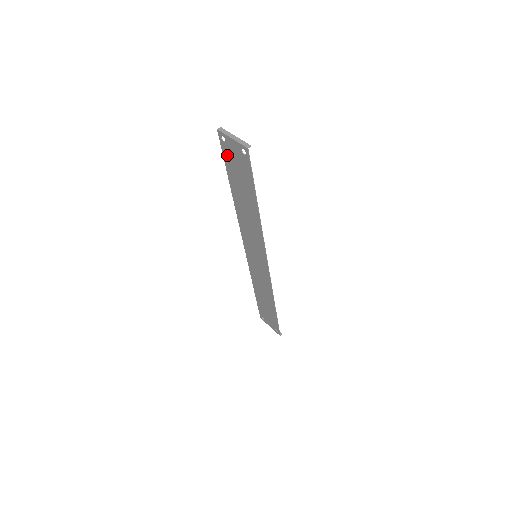
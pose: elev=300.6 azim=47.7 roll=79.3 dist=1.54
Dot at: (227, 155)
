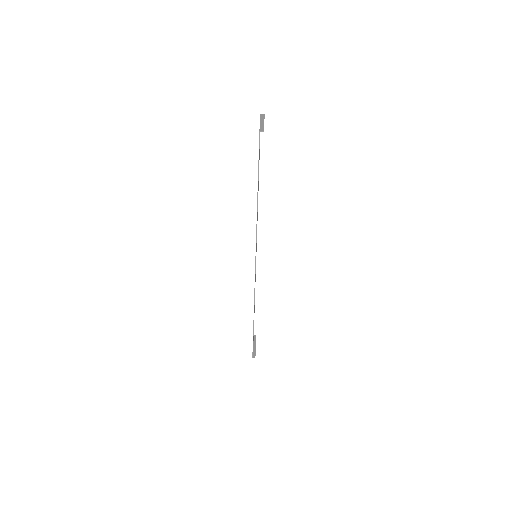
Dot at: occluded
